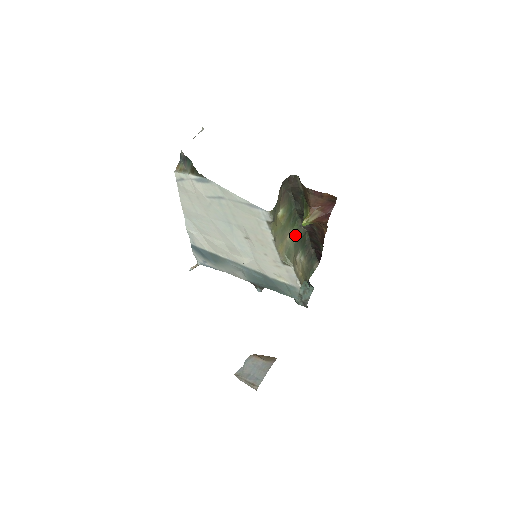
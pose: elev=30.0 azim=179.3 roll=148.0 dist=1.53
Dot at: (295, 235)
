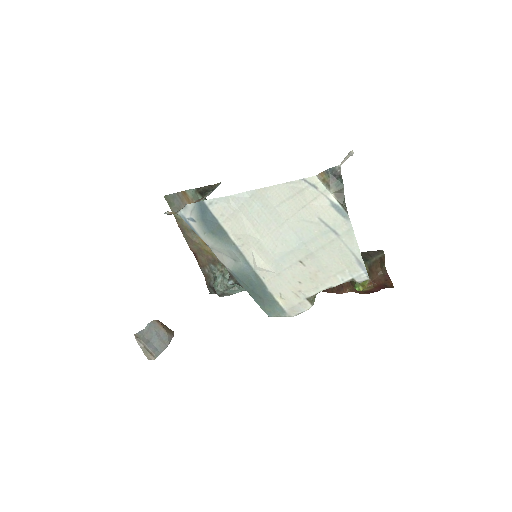
Dot at: occluded
